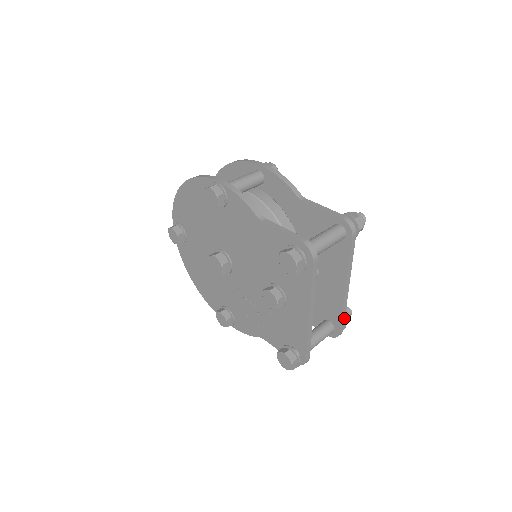
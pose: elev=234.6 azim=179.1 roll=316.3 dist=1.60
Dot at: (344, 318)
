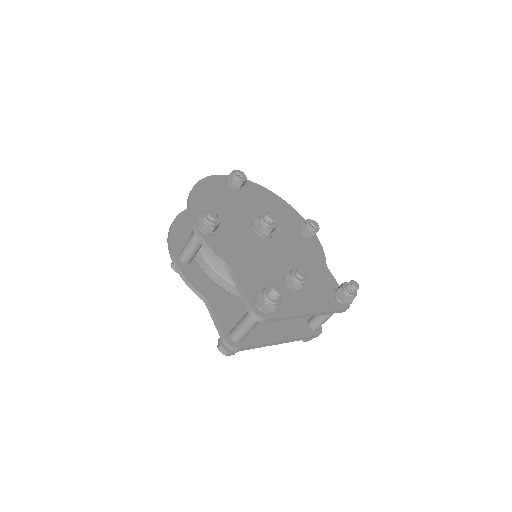
Dot at: (336, 311)
